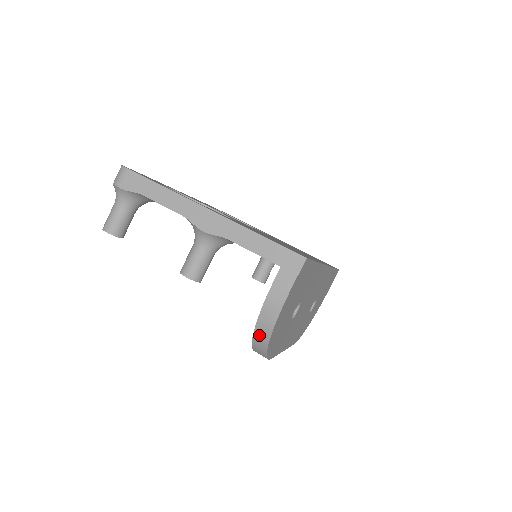
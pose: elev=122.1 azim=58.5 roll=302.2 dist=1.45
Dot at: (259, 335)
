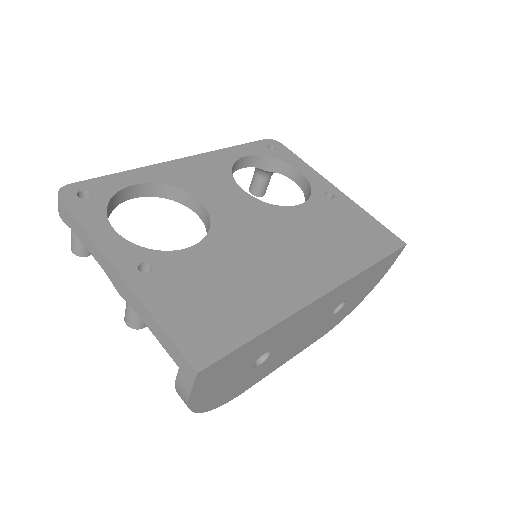
Dot at: occluded
